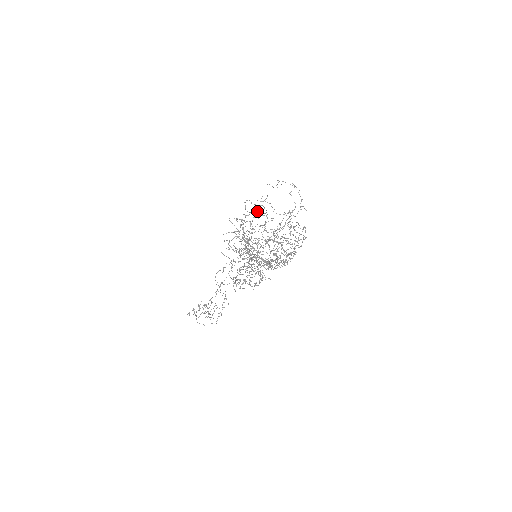
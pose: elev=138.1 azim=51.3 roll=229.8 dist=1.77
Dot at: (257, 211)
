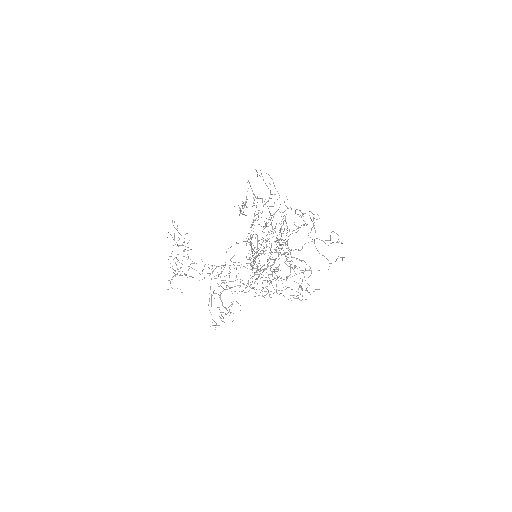
Dot at: occluded
